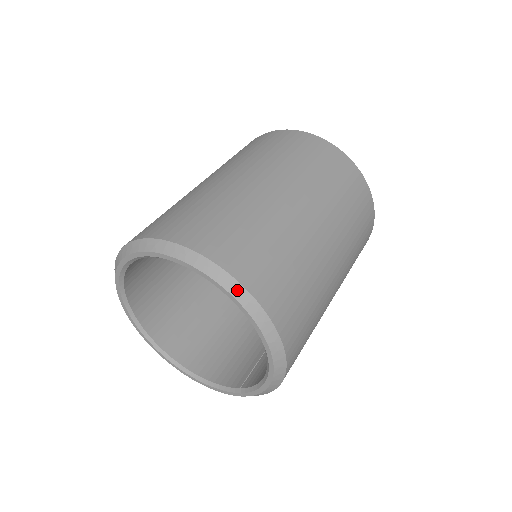
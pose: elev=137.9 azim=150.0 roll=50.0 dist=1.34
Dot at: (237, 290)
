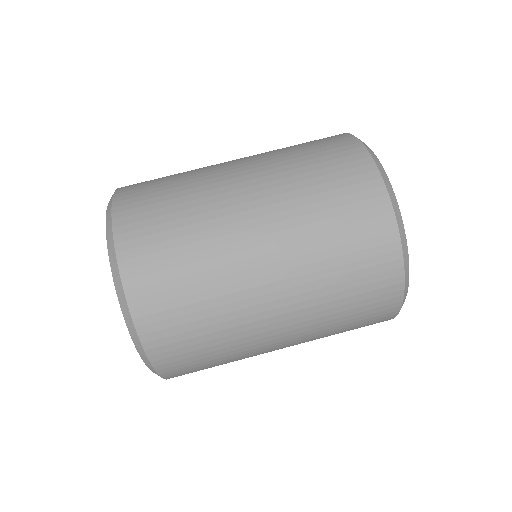
Dot at: (146, 361)
